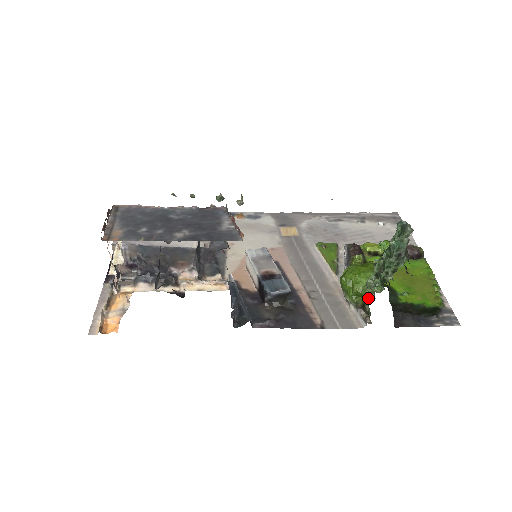
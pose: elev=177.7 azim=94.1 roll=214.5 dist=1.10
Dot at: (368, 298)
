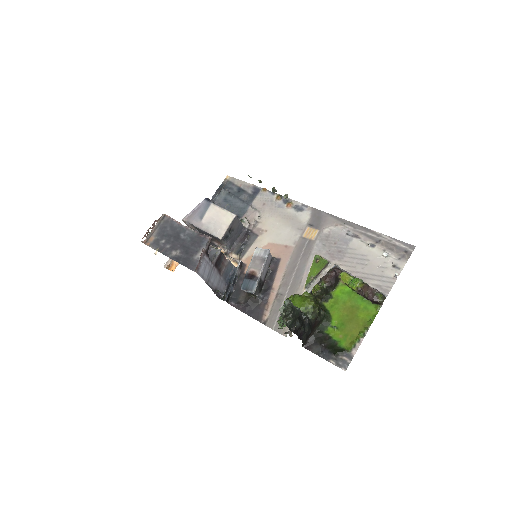
Dot at: occluded
